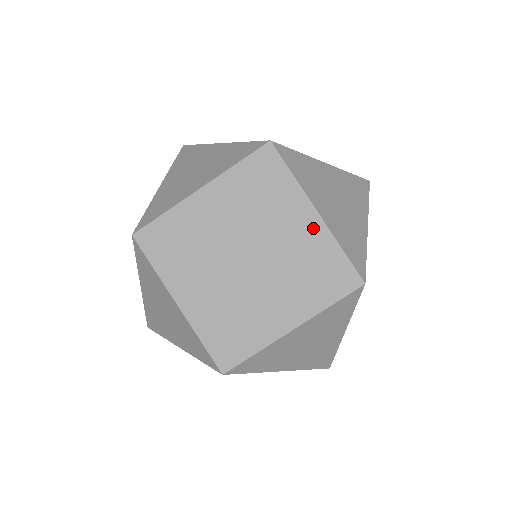
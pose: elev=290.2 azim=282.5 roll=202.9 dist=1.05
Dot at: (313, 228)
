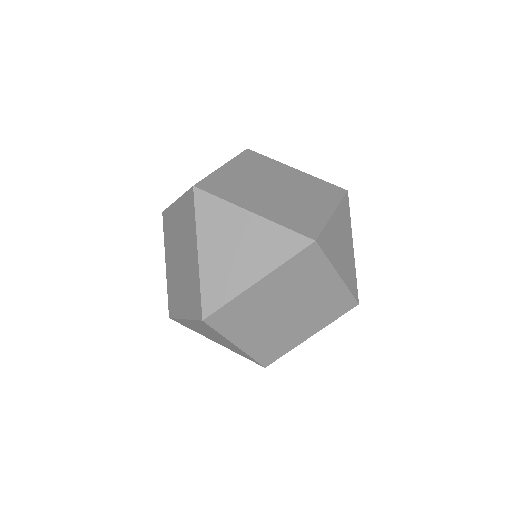
Dot at: (323, 212)
